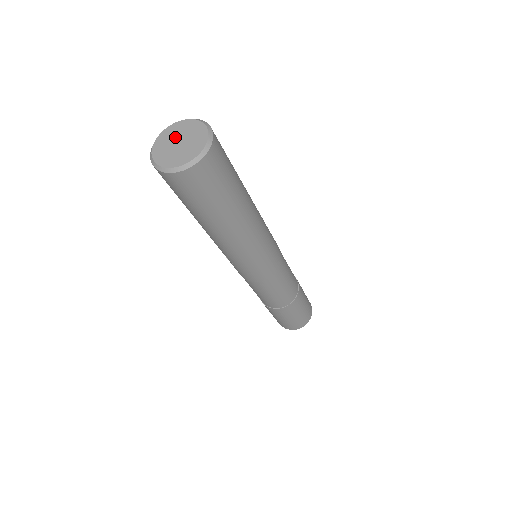
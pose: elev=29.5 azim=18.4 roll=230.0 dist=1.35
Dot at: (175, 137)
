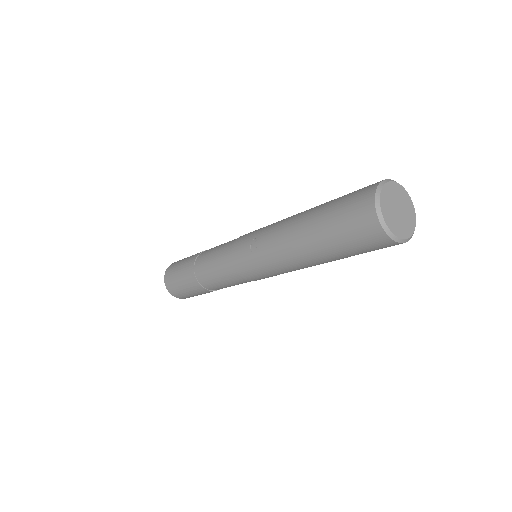
Dot at: (399, 201)
